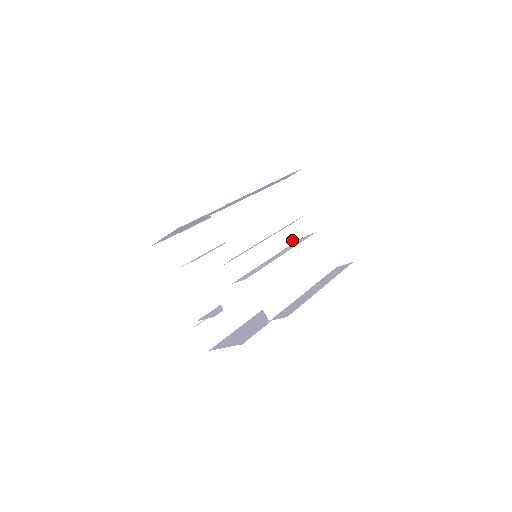
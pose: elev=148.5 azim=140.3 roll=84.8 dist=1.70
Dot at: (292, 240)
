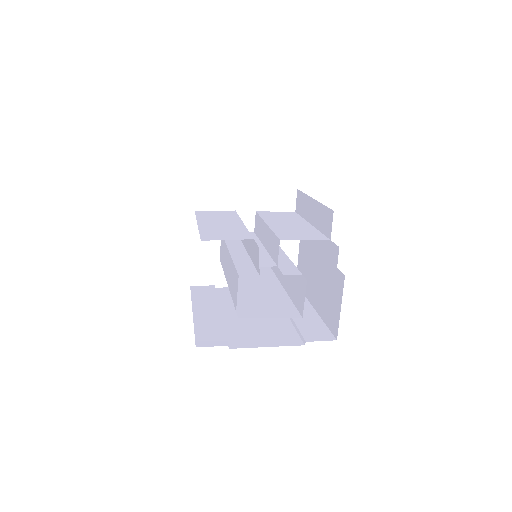
Dot at: (253, 236)
